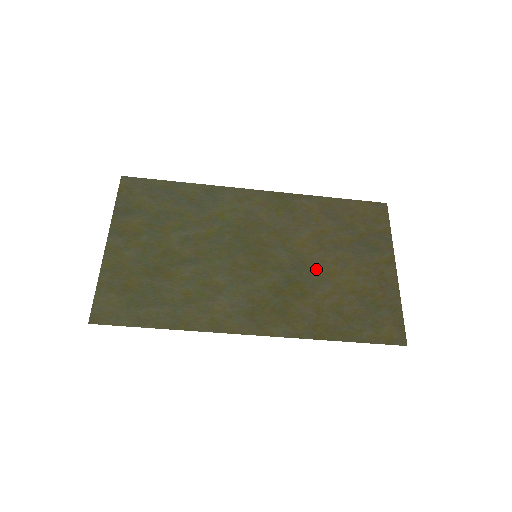
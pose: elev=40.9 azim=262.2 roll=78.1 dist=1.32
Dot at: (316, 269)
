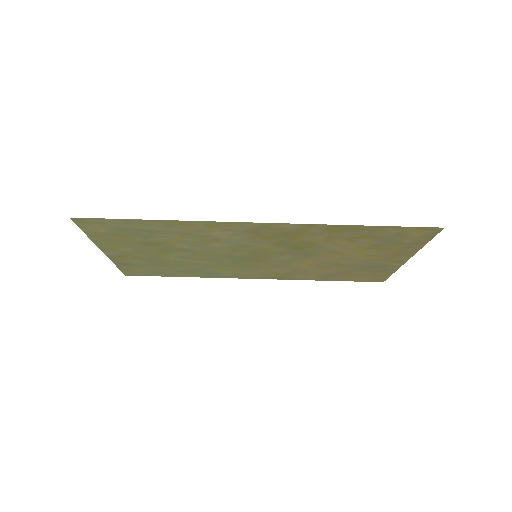
Dot at: (321, 255)
